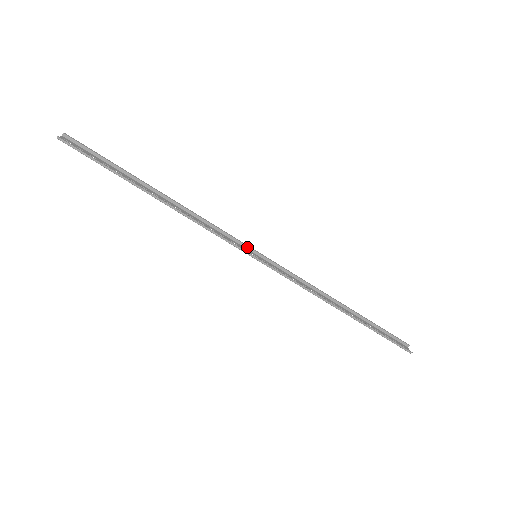
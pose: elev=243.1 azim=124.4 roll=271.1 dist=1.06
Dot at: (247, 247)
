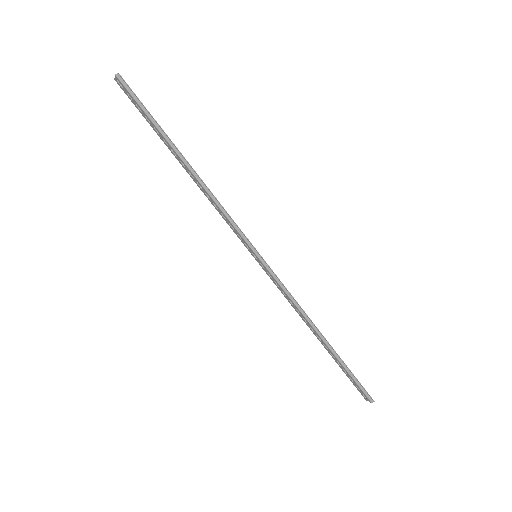
Dot at: (248, 247)
